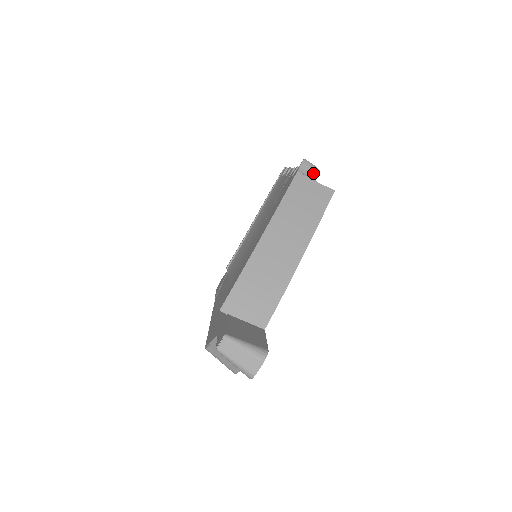
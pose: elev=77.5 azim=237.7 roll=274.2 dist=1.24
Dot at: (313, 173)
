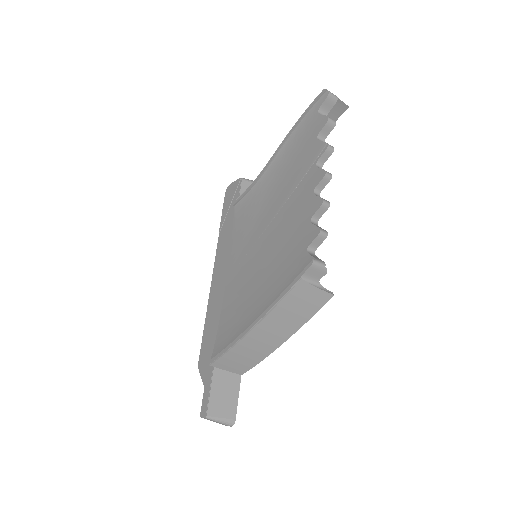
Dot at: (318, 275)
